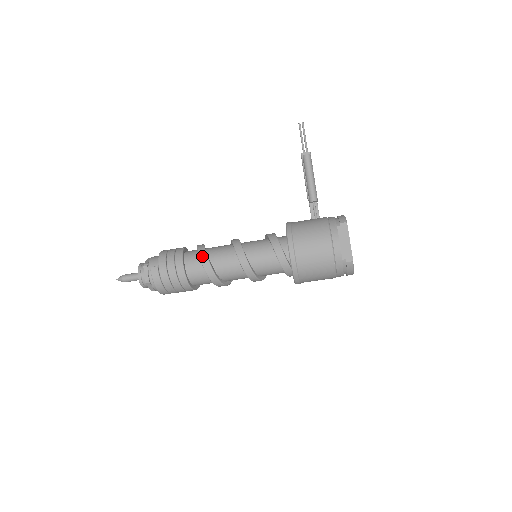
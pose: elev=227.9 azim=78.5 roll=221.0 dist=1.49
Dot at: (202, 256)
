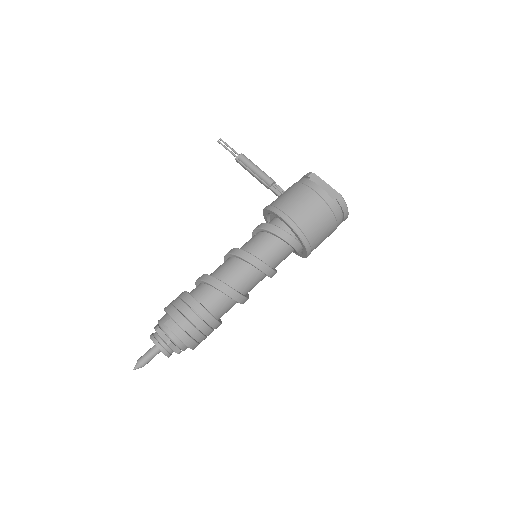
Dot at: (208, 280)
